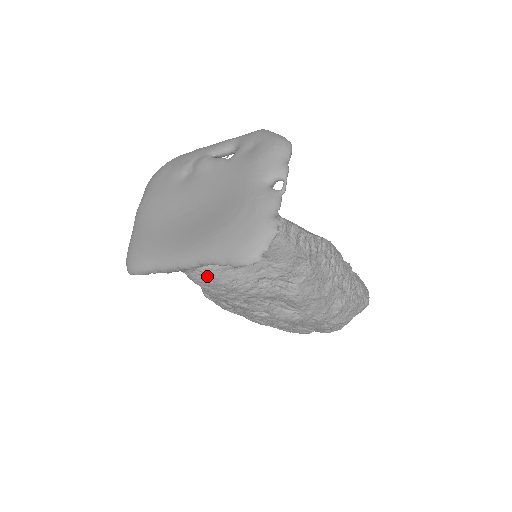
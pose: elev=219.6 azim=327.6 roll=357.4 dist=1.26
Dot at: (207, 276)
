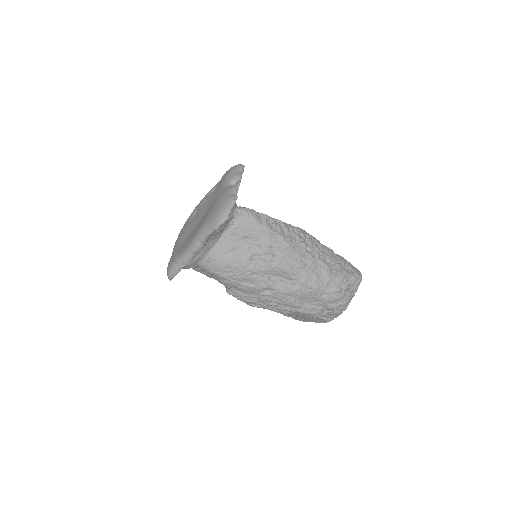
Dot at: (215, 261)
